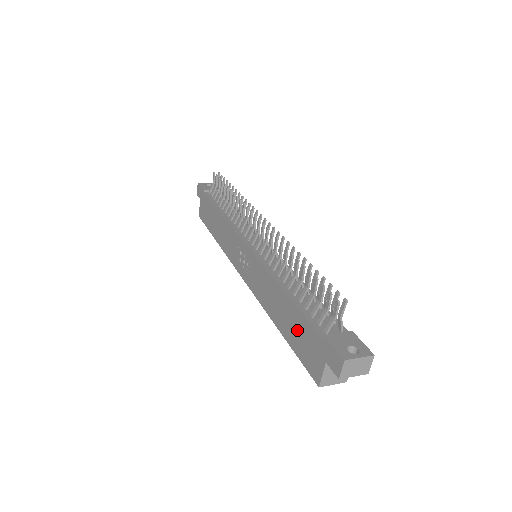
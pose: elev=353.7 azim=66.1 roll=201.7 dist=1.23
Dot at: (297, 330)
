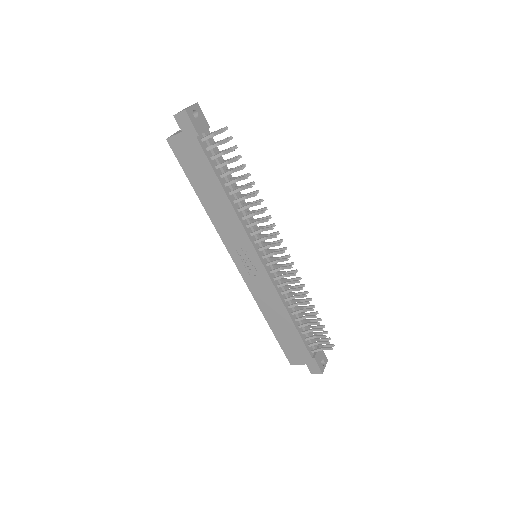
Dot at: (290, 340)
